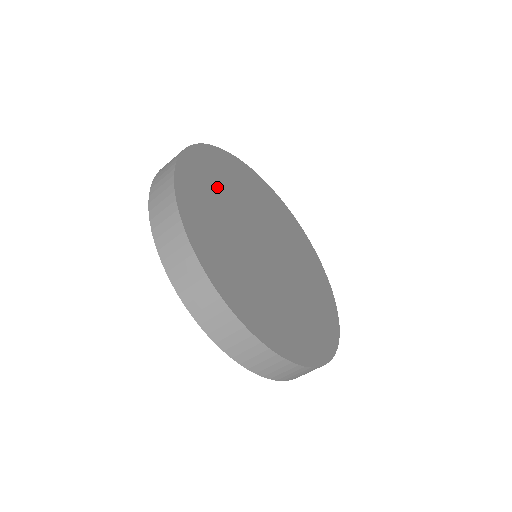
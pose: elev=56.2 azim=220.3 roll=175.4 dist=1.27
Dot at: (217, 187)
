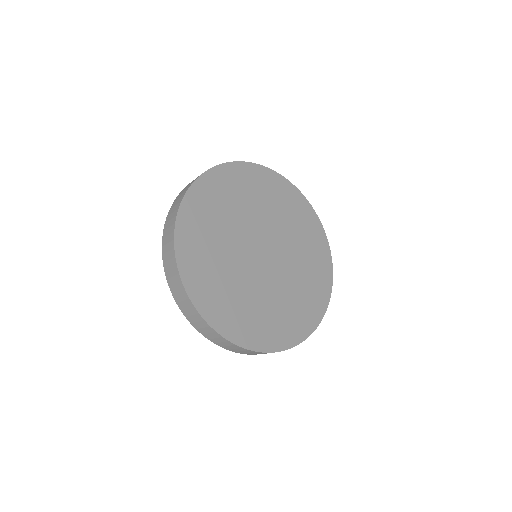
Dot at: (279, 205)
